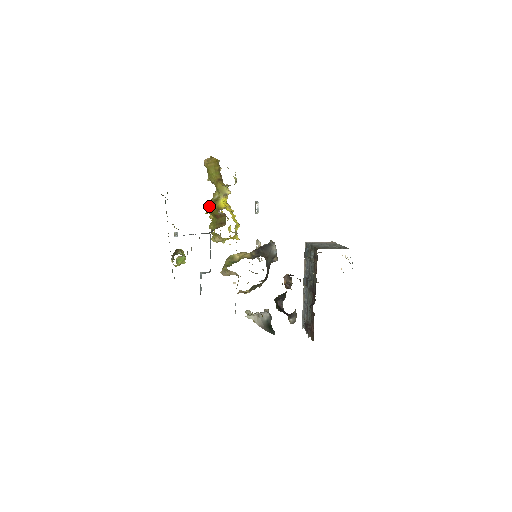
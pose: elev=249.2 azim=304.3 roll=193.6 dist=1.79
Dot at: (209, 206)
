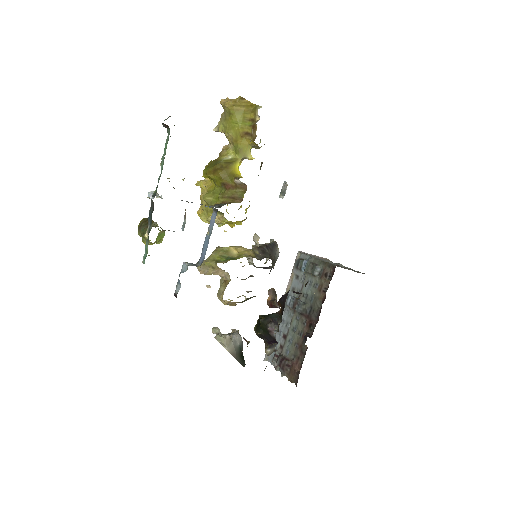
Dot at: (216, 167)
